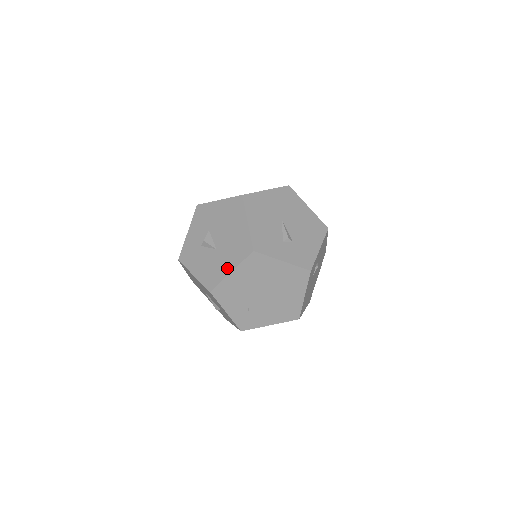
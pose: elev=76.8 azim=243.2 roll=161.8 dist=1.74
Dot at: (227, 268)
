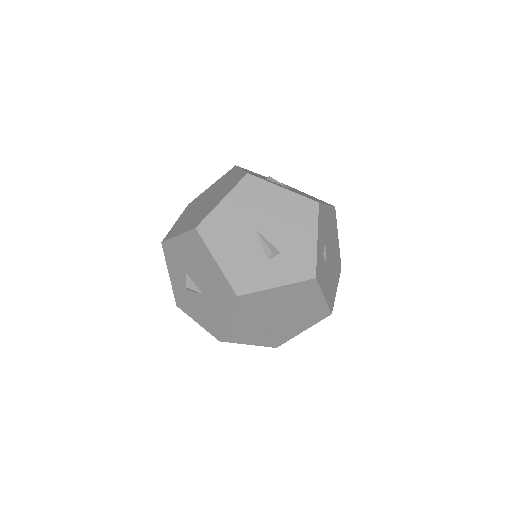
Dot at: (222, 316)
